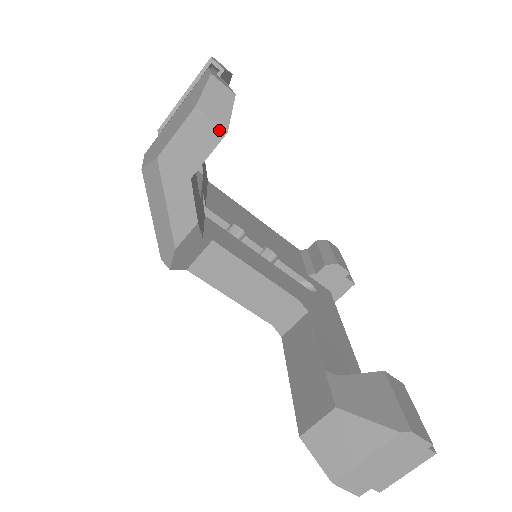
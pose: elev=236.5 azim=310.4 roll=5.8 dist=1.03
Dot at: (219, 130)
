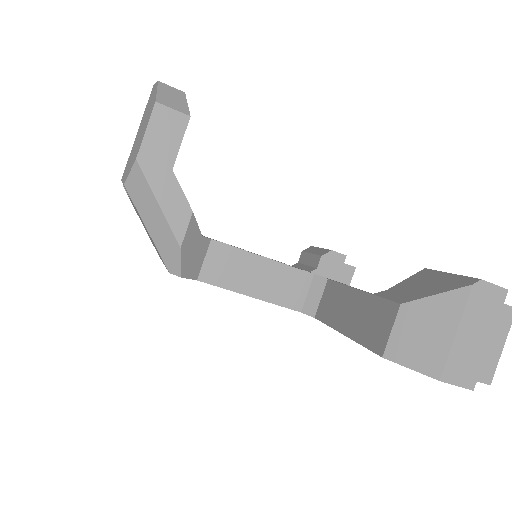
Dot at: (182, 116)
